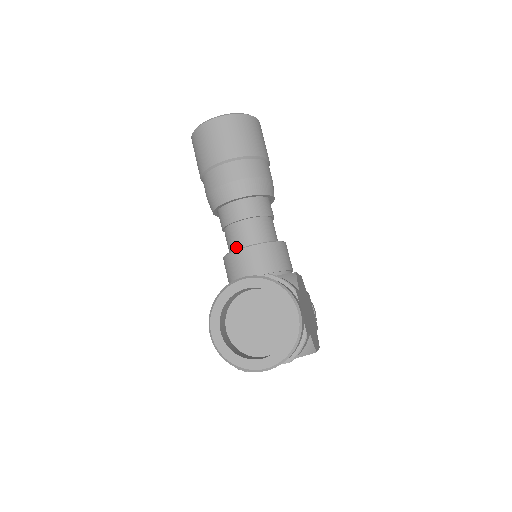
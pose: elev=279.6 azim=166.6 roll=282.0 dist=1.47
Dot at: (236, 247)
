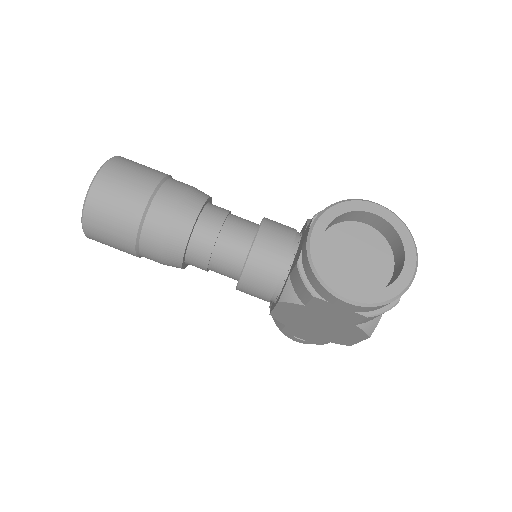
Dot at: (242, 256)
